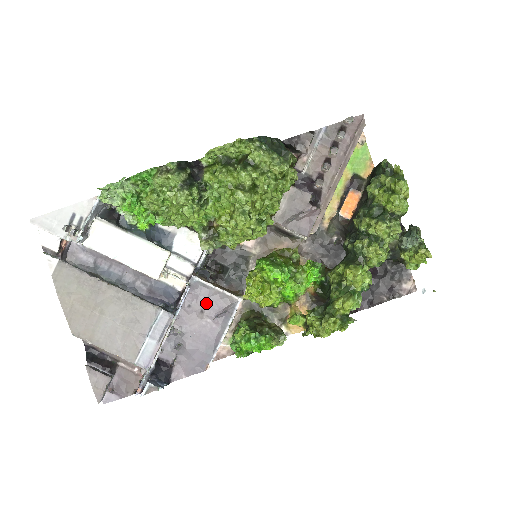
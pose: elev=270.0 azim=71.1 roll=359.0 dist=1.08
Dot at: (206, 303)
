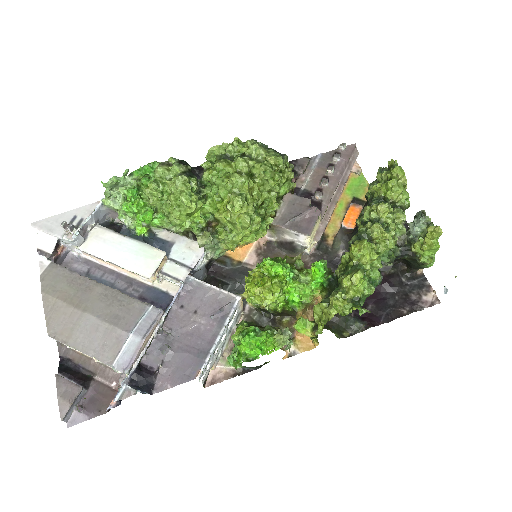
Dot at: (201, 303)
